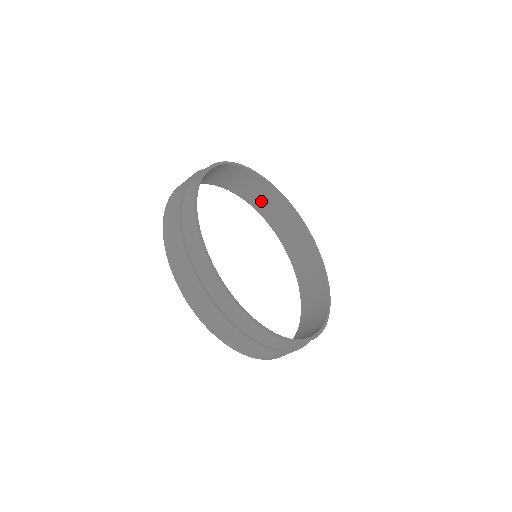
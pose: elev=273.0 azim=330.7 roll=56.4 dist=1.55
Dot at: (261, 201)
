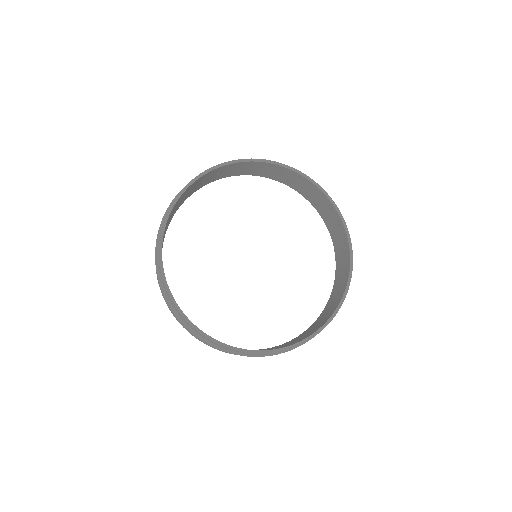
Dot at: (309, 194)
